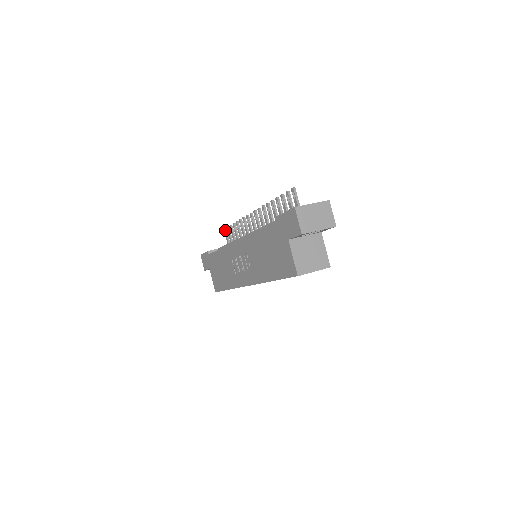
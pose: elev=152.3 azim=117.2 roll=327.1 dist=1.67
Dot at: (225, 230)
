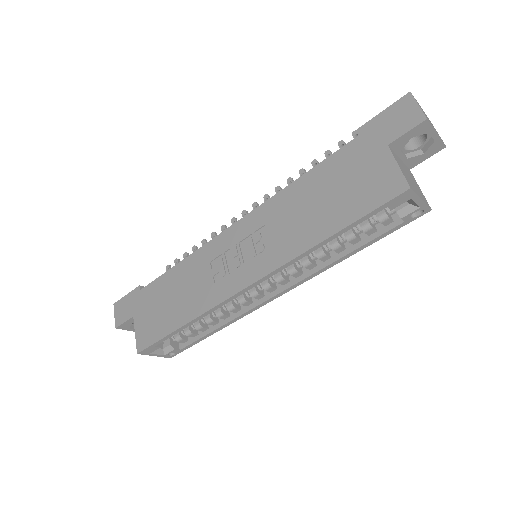
Dot at: (169, 266)
